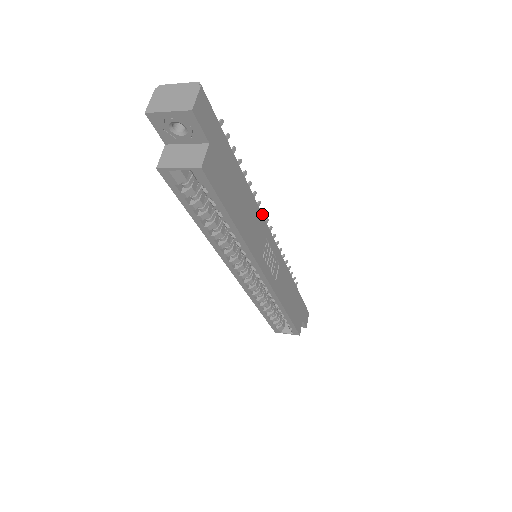
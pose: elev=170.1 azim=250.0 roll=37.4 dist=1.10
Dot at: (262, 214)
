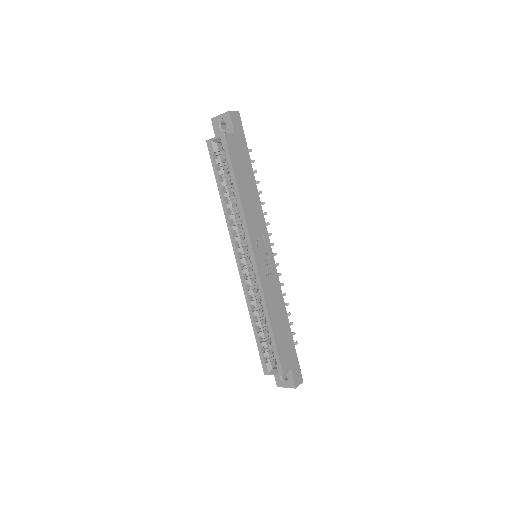
Dot at: occluded
